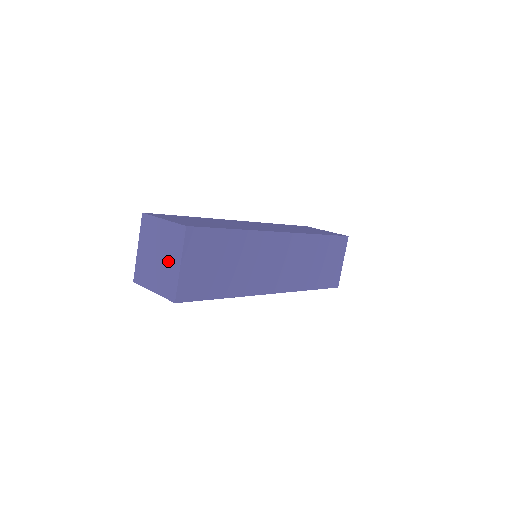
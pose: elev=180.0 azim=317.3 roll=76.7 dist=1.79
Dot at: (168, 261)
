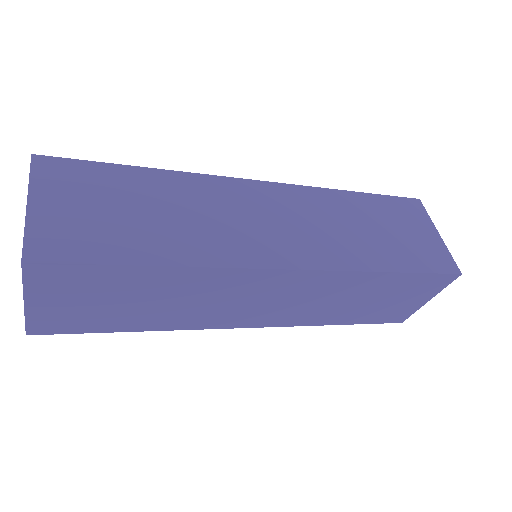
Dot at: occluded
